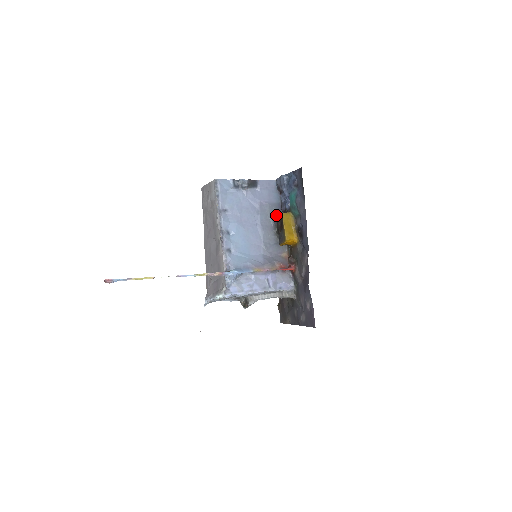
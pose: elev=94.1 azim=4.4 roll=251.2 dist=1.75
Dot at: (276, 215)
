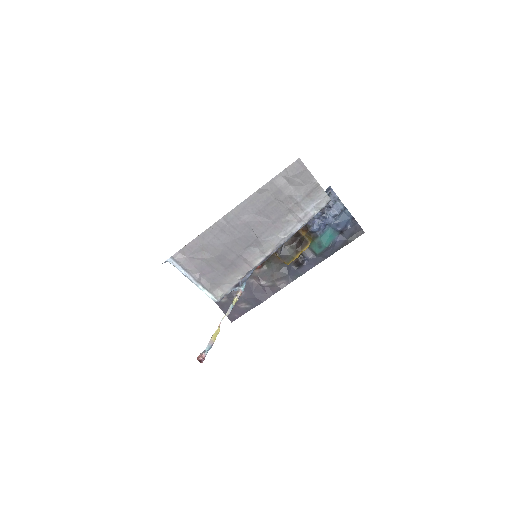
Dot at: occluded
